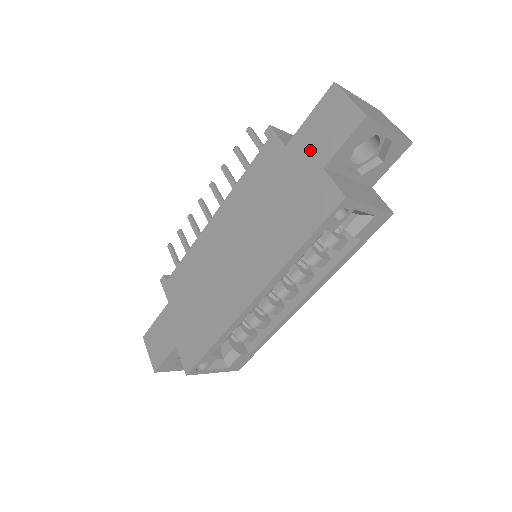
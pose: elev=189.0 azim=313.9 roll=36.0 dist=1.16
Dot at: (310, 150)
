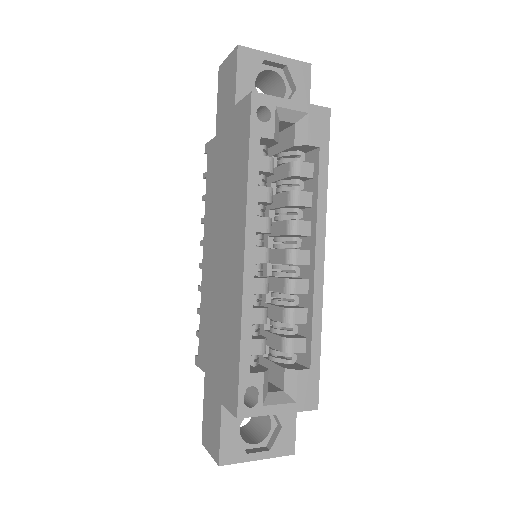
Dot at: (225, 112)
